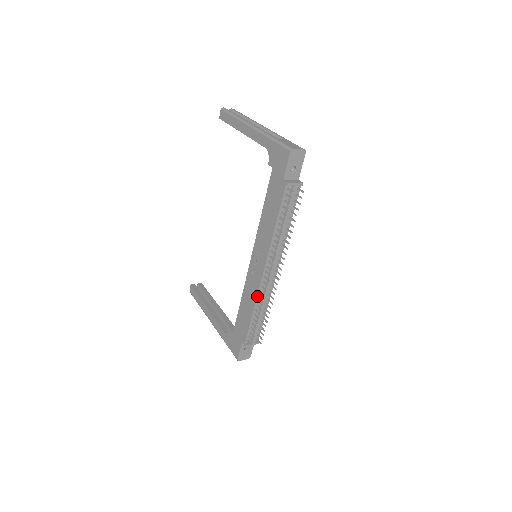
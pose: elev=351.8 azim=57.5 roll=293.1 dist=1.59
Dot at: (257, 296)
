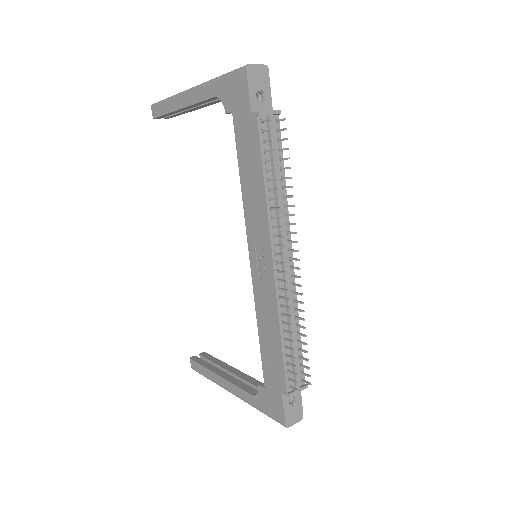
Dot at: (277, 307)
